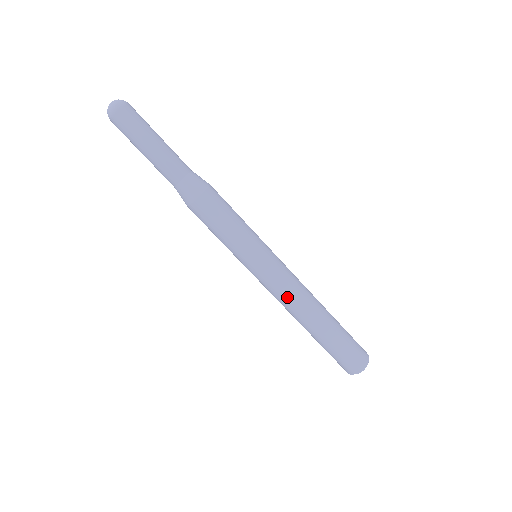
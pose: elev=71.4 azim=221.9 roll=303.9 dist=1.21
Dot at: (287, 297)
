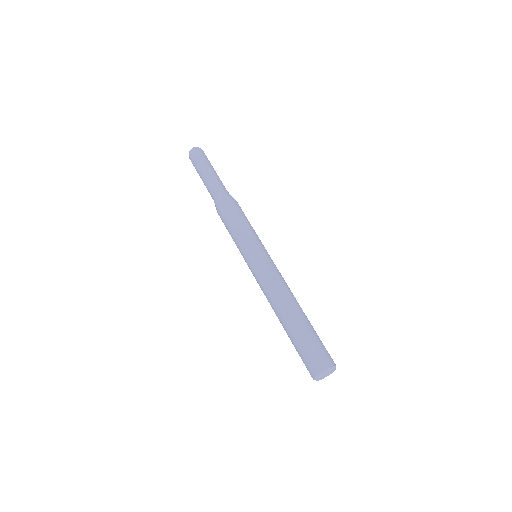
Dot at: (276, 282)
